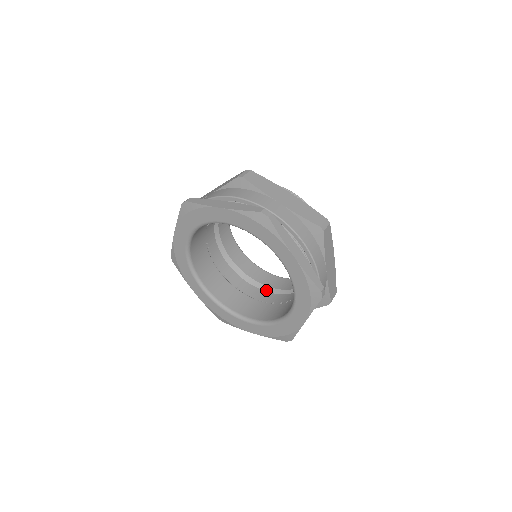
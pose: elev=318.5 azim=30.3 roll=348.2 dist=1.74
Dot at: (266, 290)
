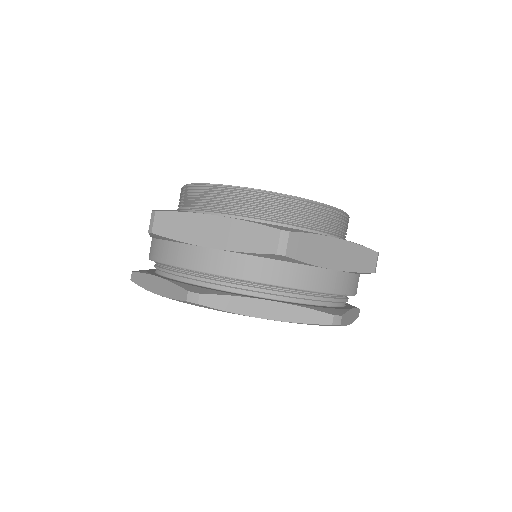
Dot at: occluded
